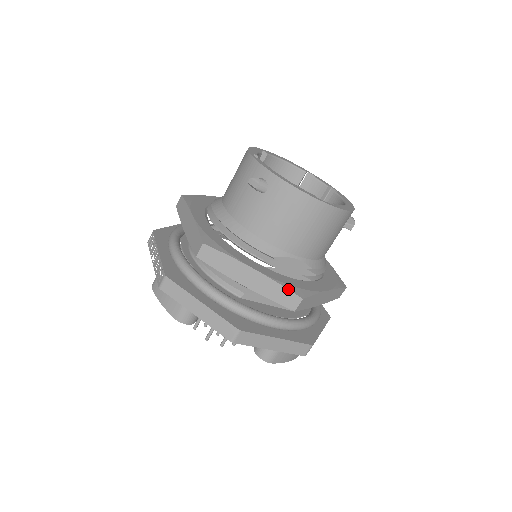
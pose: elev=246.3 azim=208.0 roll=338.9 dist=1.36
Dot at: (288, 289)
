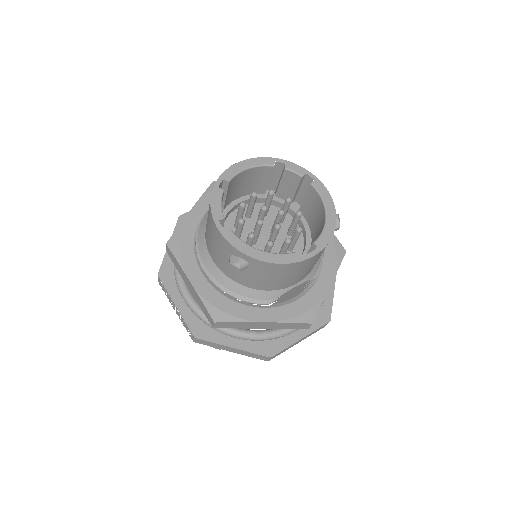
Dot at: (298, 323)
